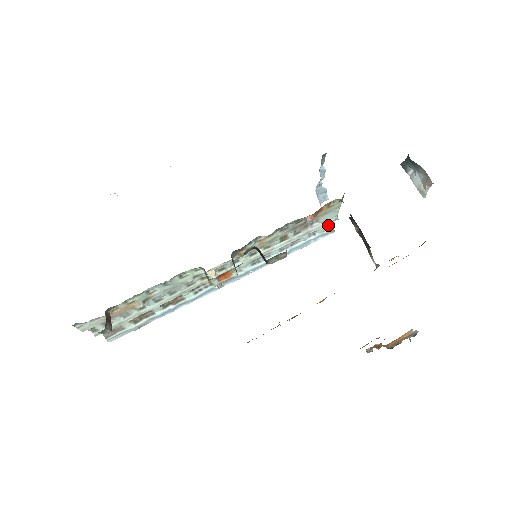
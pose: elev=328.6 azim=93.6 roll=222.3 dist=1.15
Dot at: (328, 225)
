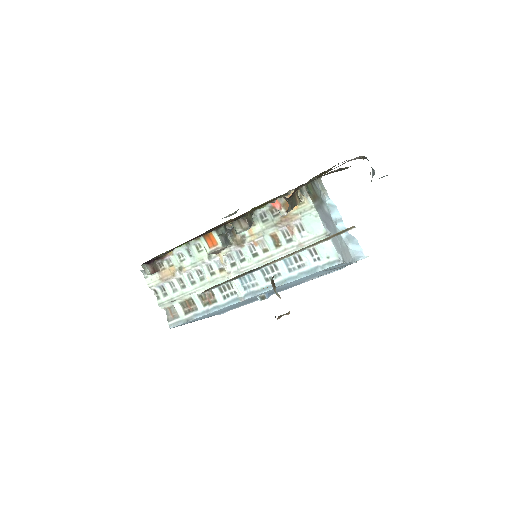
Dot at: (324, 244)
